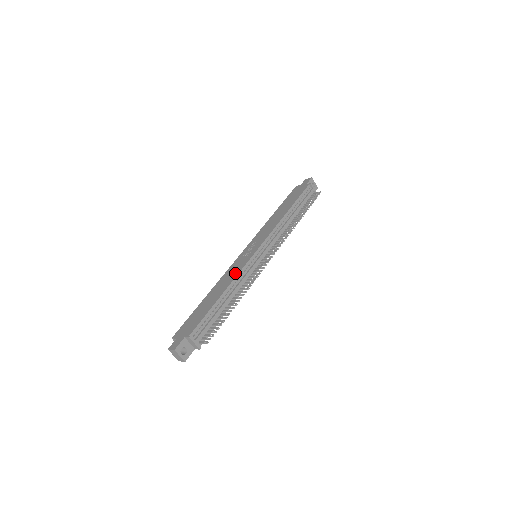
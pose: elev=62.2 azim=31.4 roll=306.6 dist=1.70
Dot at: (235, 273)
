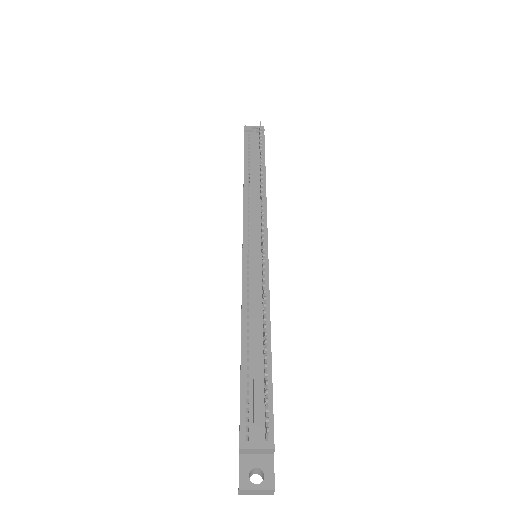
Dot at: occluded
